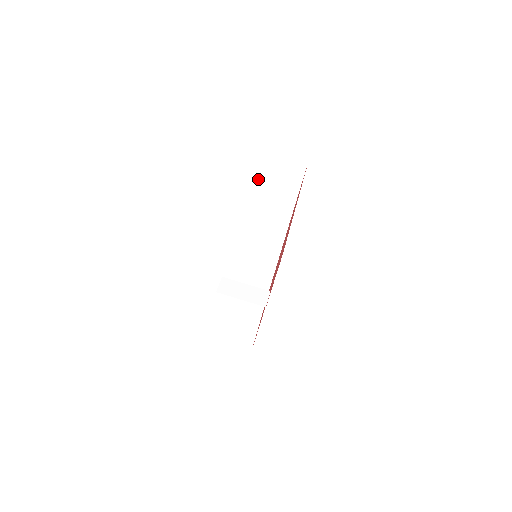
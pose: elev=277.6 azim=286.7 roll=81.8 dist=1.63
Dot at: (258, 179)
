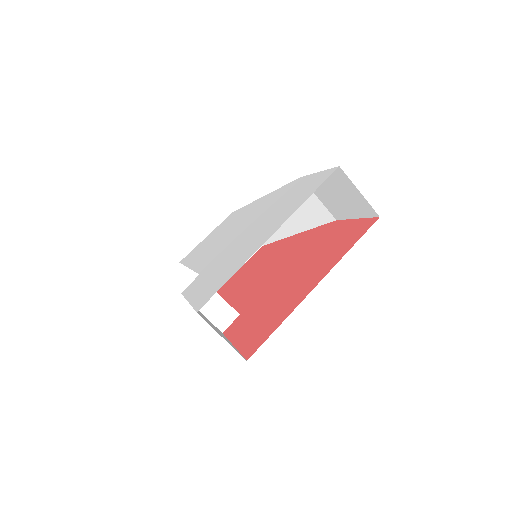
Dot at: occluded
